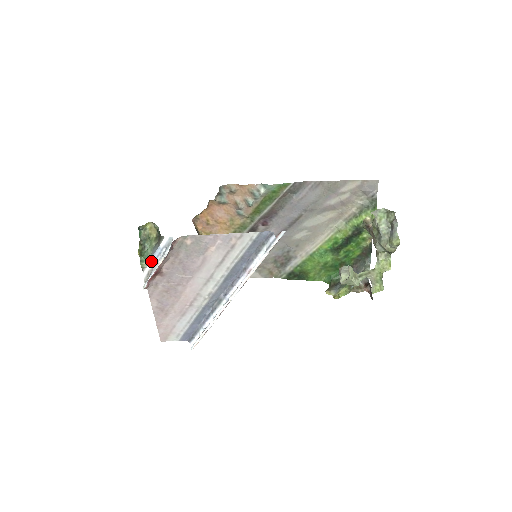
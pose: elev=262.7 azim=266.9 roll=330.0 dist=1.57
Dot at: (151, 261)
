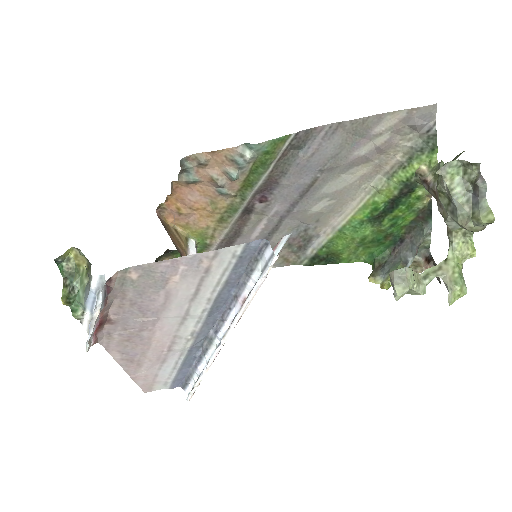
Dot at: (87, 309)
